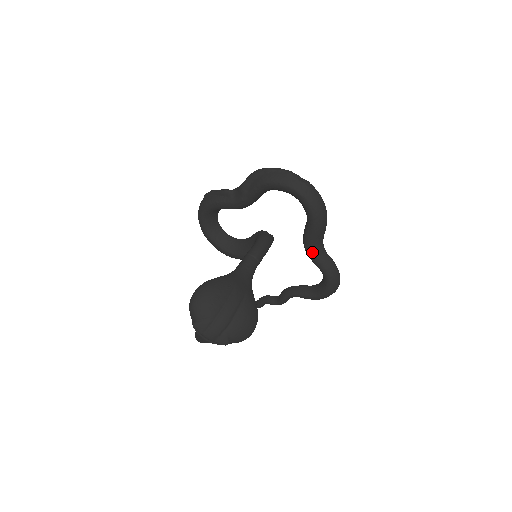
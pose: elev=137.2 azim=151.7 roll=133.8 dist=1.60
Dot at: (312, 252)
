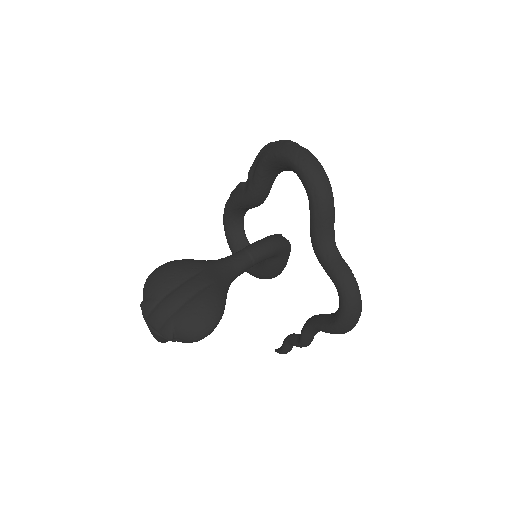
Dot at: (319, 251)
